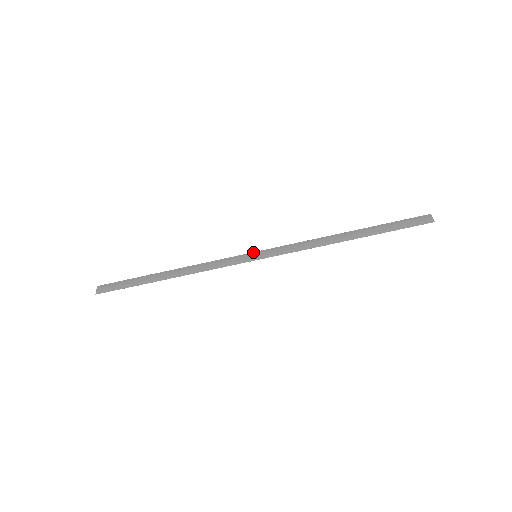
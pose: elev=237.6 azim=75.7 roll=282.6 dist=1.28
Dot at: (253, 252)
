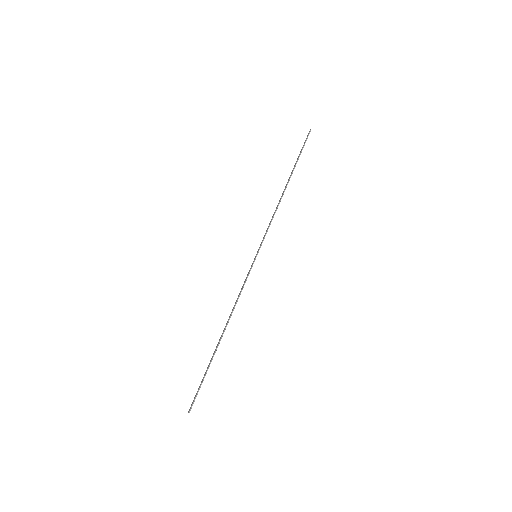
Dot at: occluded
